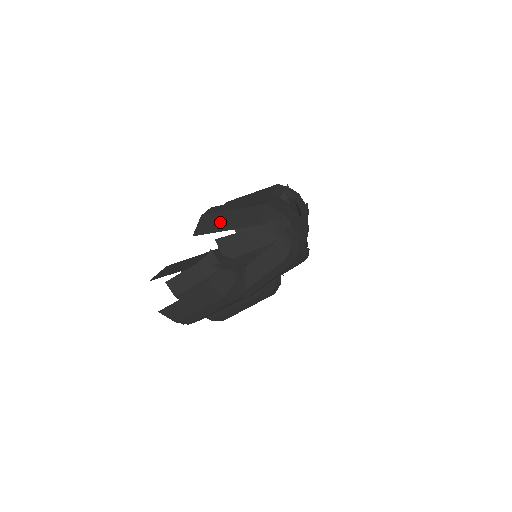
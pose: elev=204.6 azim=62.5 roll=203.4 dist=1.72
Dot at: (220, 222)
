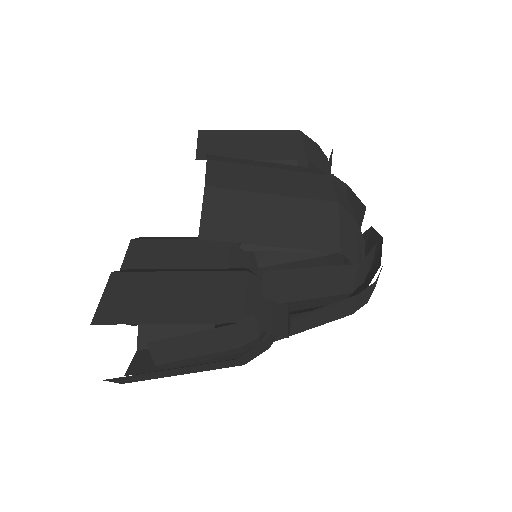
Dot at: (255, 219)
